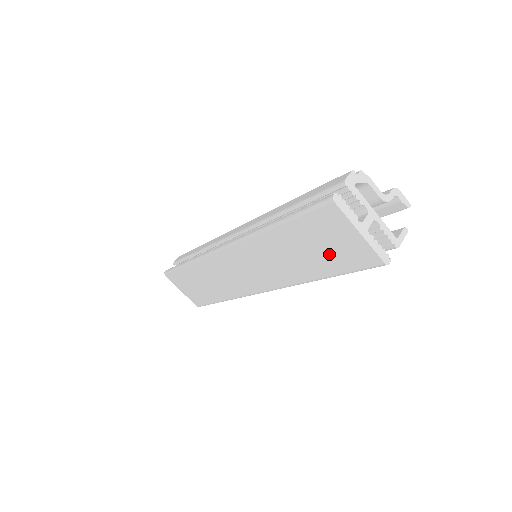
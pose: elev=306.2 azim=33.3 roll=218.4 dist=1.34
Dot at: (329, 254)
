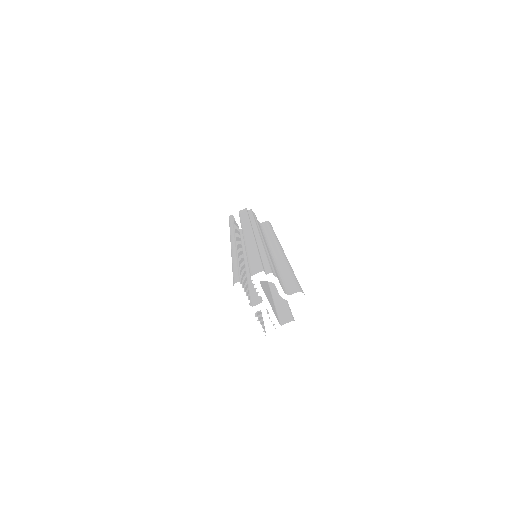
Dot at: occluded
